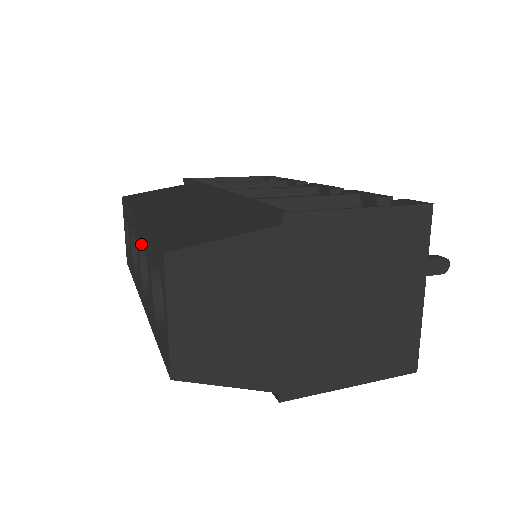
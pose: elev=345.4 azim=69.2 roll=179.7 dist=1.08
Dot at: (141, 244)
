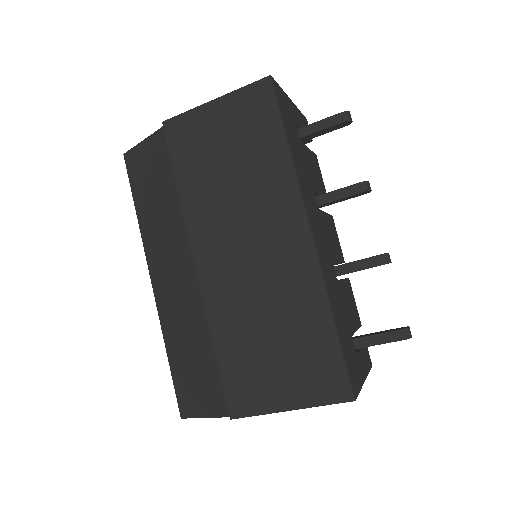
Dot at: occluded
